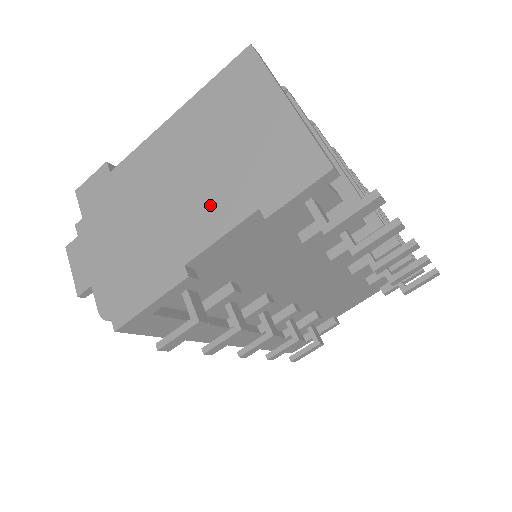
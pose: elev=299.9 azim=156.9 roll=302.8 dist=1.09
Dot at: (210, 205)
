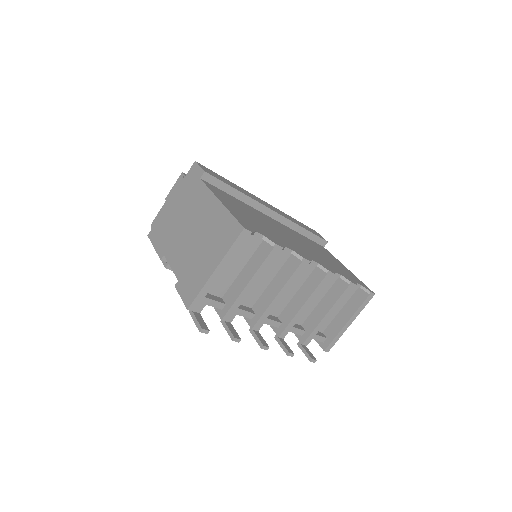
Dot at: (181, 253)
